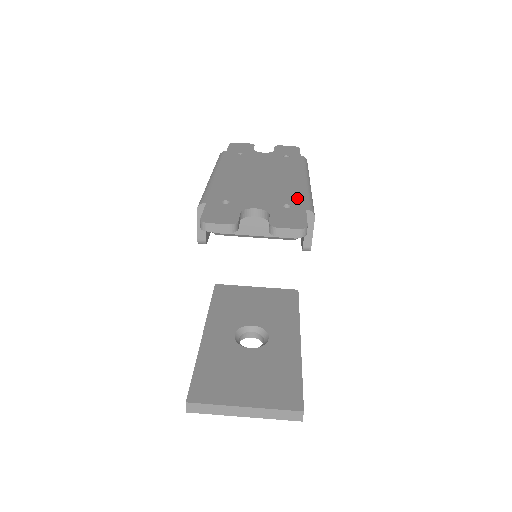
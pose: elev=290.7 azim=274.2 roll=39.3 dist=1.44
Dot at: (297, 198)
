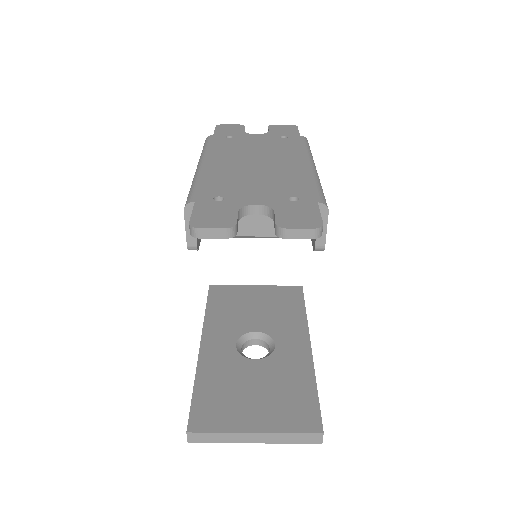
Dot at: (304, 188)
